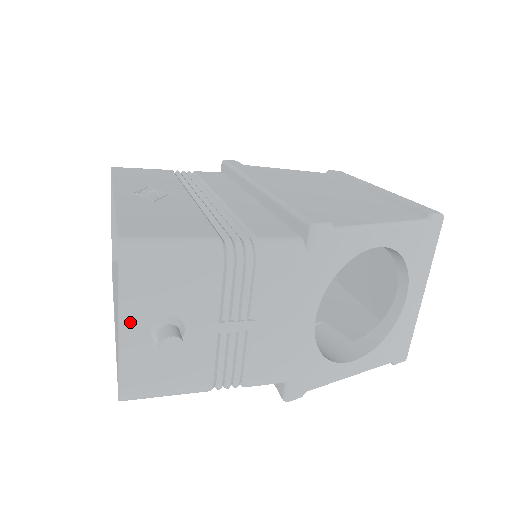
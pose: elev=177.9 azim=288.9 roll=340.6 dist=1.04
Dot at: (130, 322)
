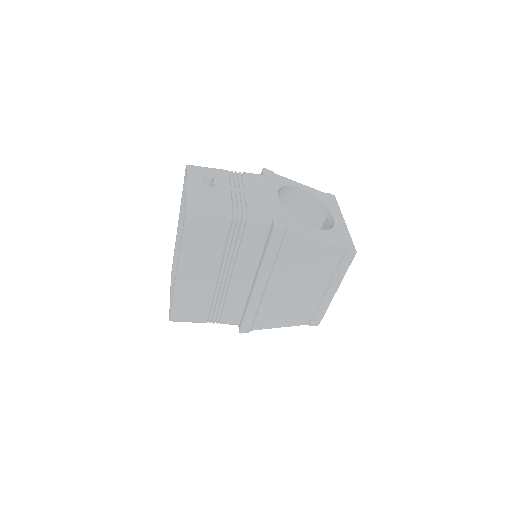
Dot at: (191, 180)
